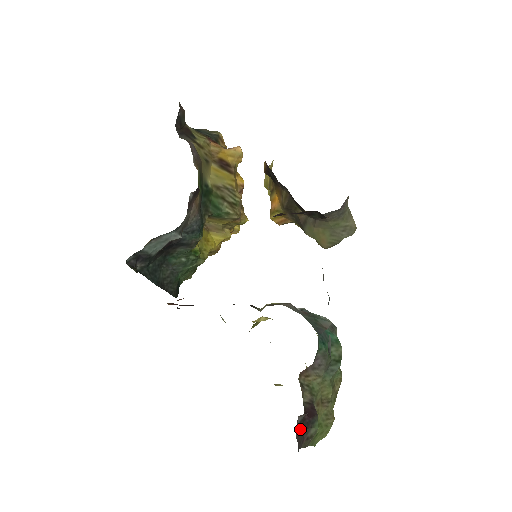
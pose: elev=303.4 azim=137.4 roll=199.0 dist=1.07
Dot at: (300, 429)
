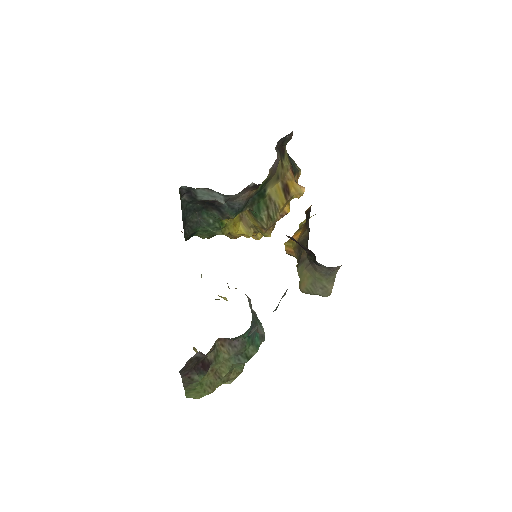
Dot at: (192, 362)
